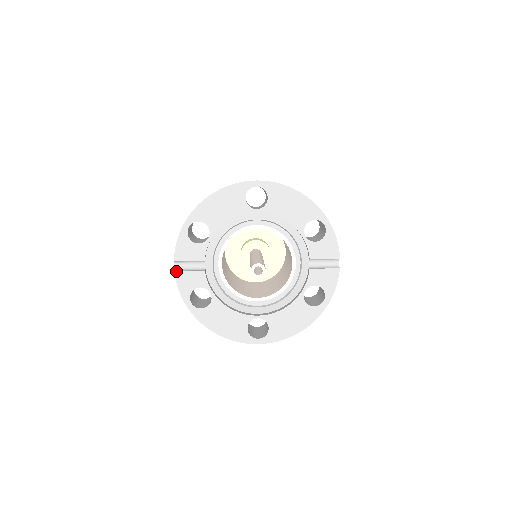
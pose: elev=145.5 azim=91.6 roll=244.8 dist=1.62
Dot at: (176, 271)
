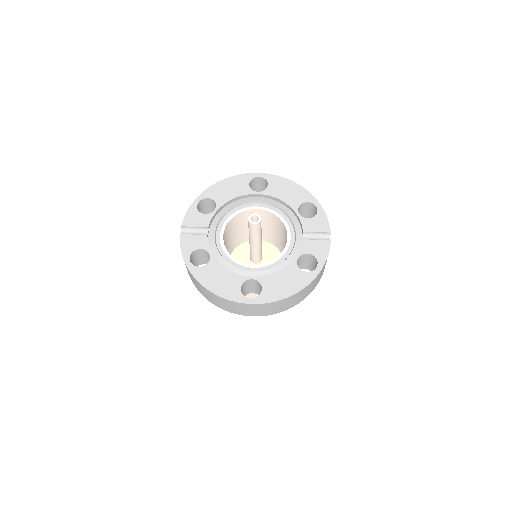
Dot at: (181, 234)
